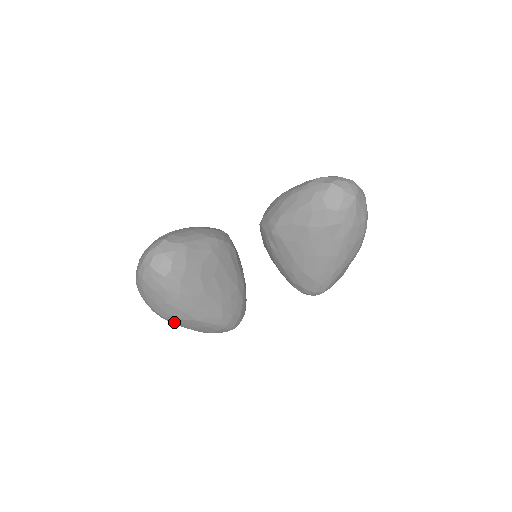
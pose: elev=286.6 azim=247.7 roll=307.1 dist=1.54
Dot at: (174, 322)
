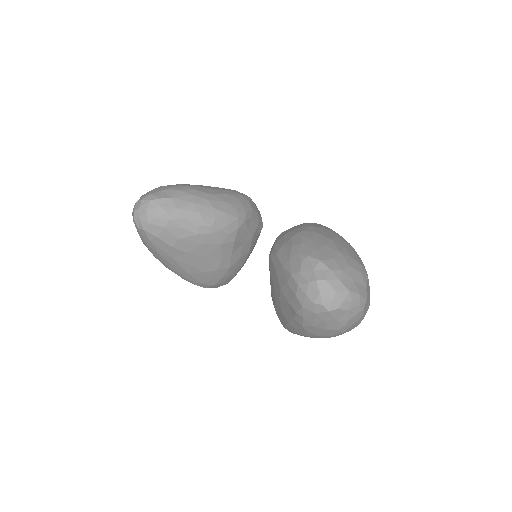
Dot at: occluded
